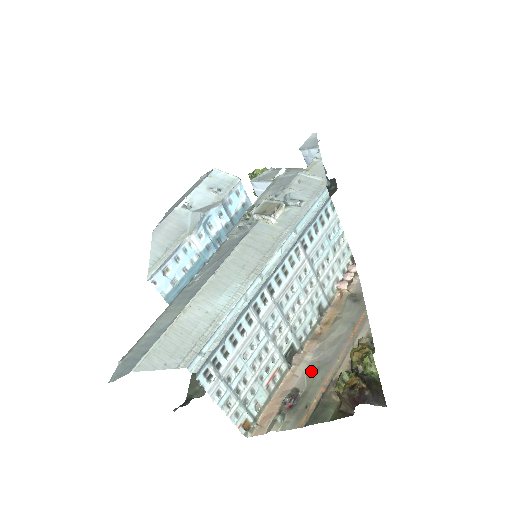
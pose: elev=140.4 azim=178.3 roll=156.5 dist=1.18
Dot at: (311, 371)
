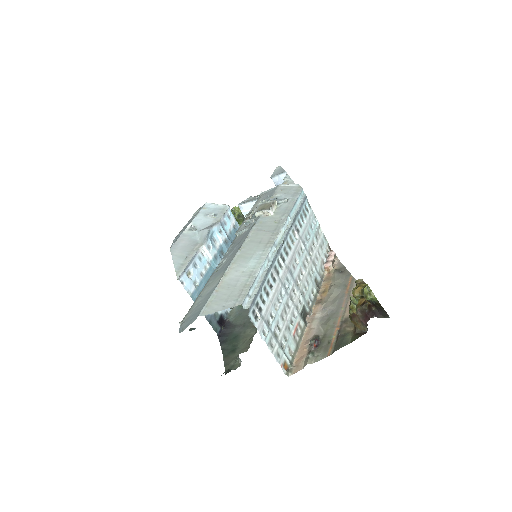
Dot at: (324, 322)
